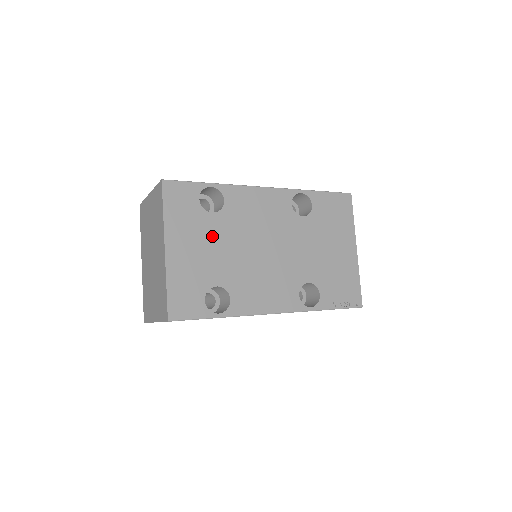
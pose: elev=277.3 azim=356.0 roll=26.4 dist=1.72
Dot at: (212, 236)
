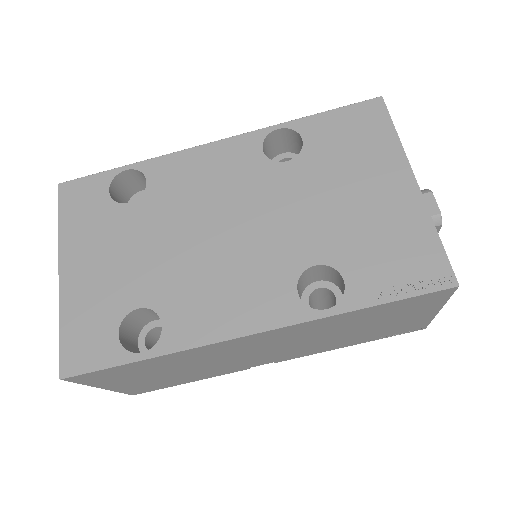
Dot at: (129, 235)
